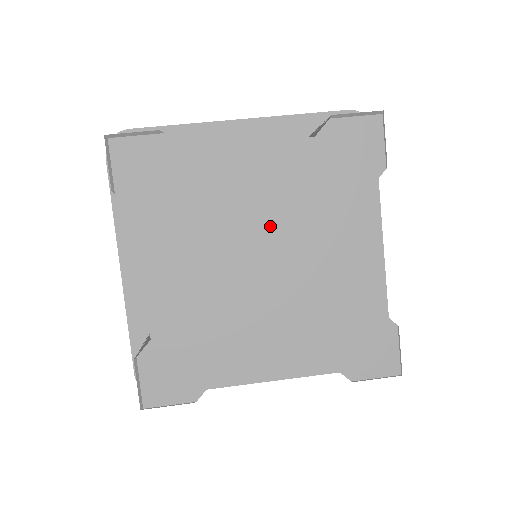
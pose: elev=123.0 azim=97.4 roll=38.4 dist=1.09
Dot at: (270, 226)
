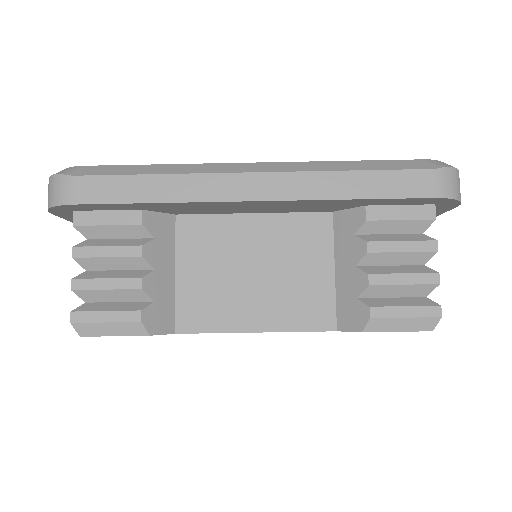
Dot at: occluded
